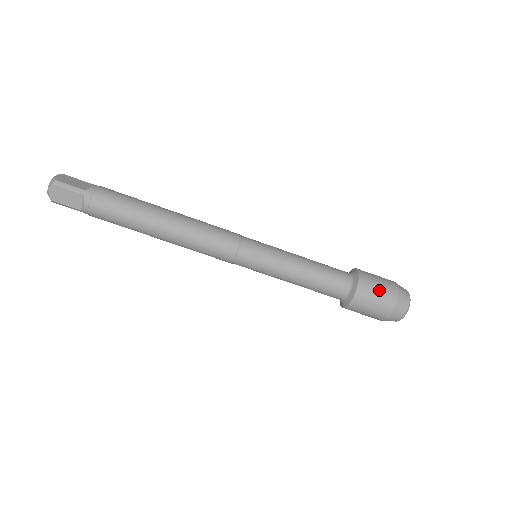
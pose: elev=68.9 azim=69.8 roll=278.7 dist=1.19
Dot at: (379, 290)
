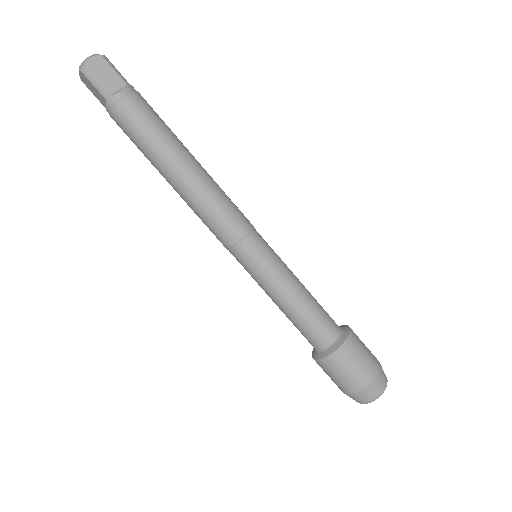
Dot at: (346, 374)
